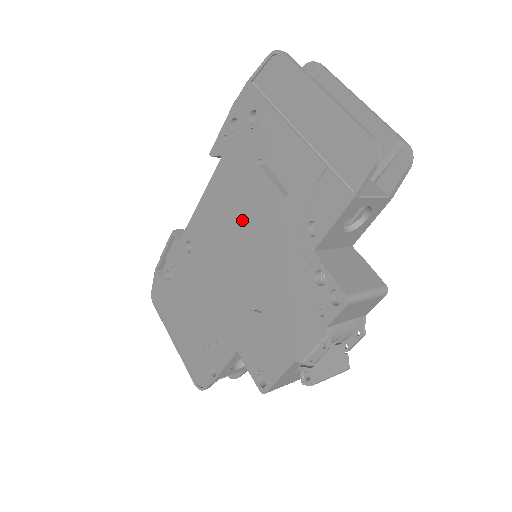
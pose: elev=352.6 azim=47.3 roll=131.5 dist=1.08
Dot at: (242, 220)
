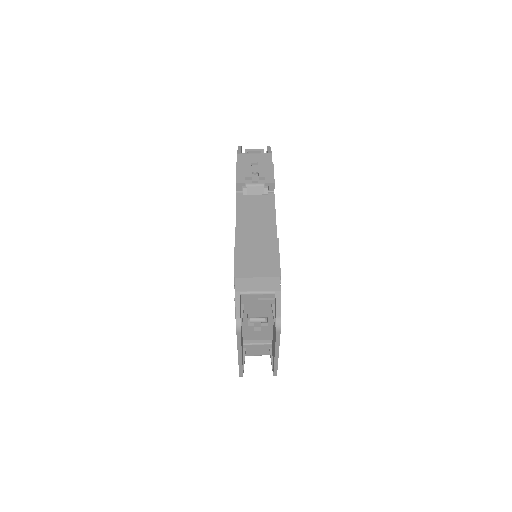
Dot at: occluded
